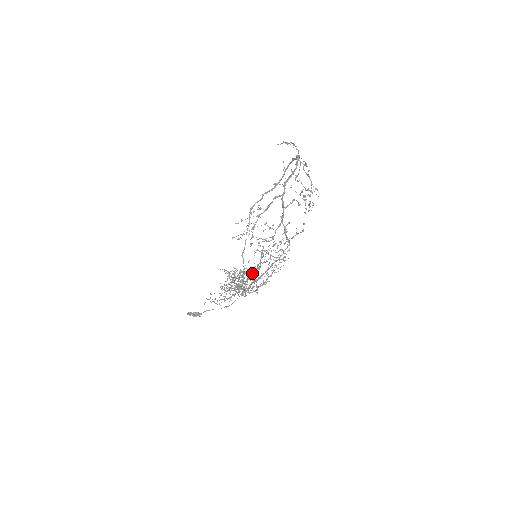
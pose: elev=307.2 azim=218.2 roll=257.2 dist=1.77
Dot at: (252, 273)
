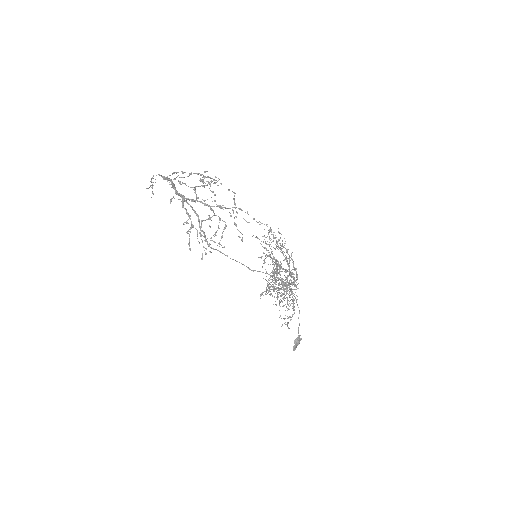
Dot at: (275, 268)
